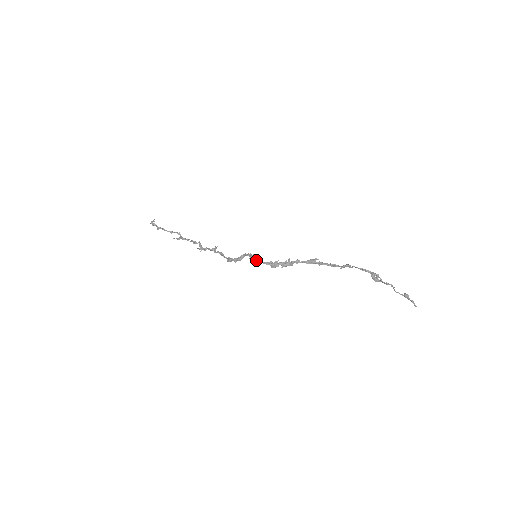
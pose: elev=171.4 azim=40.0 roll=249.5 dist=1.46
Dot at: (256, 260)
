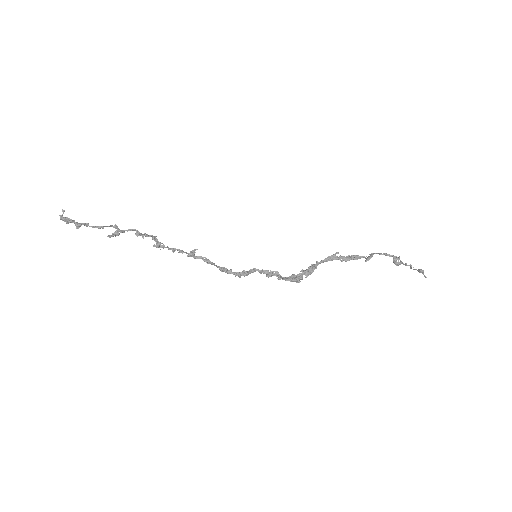
Dot at: (278, 279)
